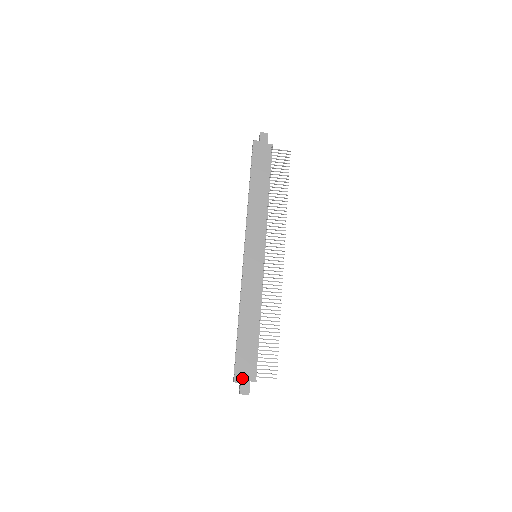
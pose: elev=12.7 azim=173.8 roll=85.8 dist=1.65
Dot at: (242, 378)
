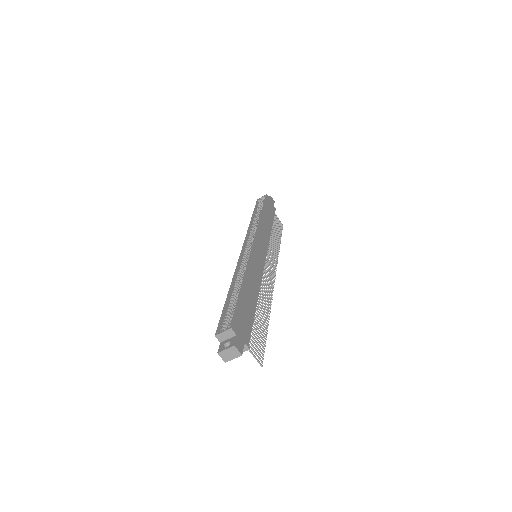
Dot at: (239, 332)
